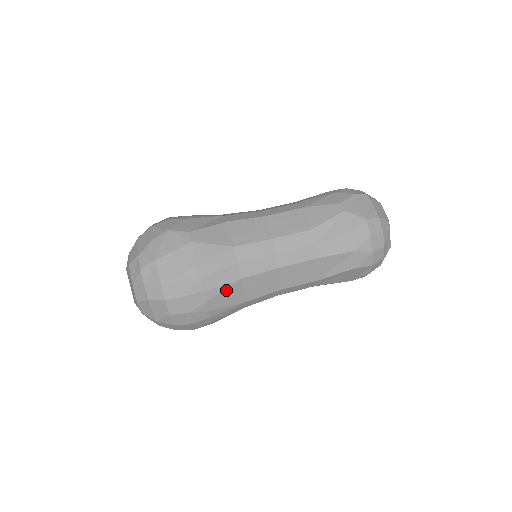
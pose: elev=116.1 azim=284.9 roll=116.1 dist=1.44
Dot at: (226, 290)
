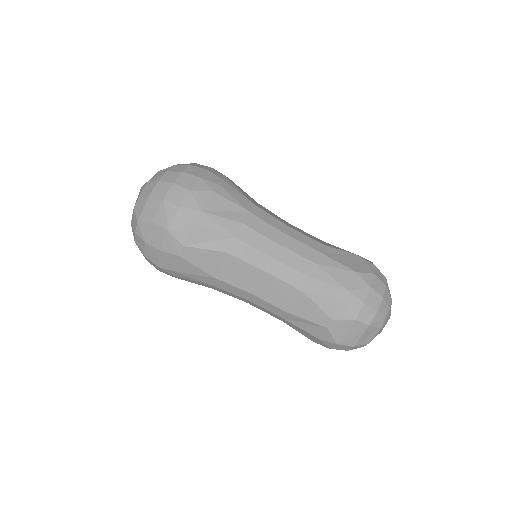
Dot at: occluded
